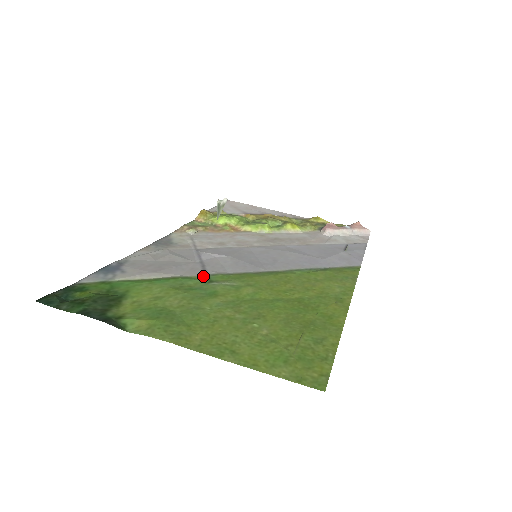
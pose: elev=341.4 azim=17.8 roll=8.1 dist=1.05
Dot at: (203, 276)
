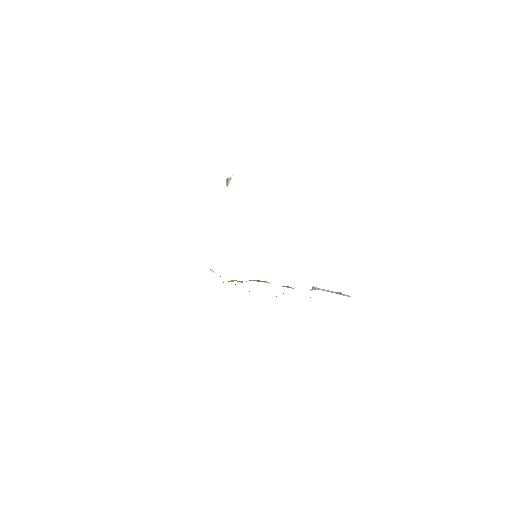
Dot at: occluded
